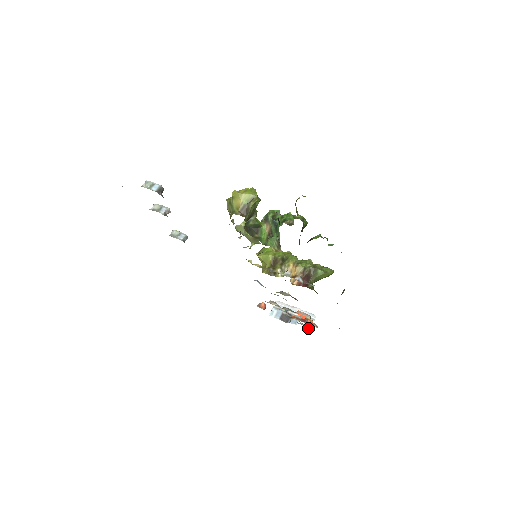
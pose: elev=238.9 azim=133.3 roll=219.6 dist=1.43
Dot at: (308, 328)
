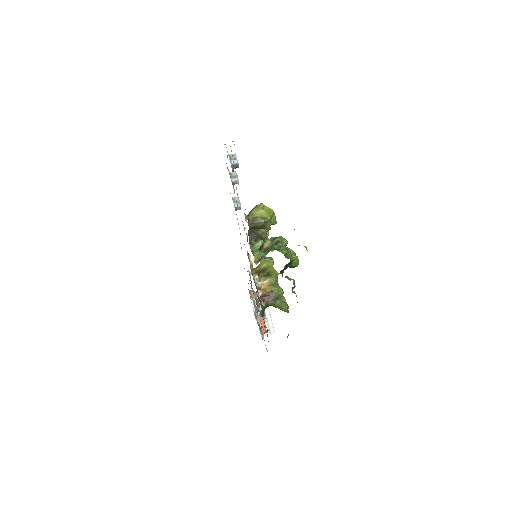
Dot at: occluded
